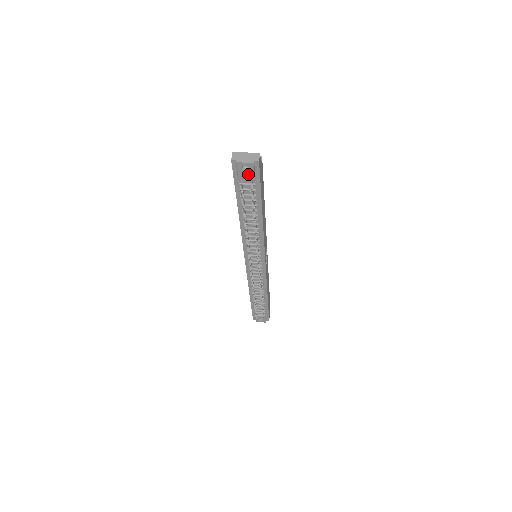
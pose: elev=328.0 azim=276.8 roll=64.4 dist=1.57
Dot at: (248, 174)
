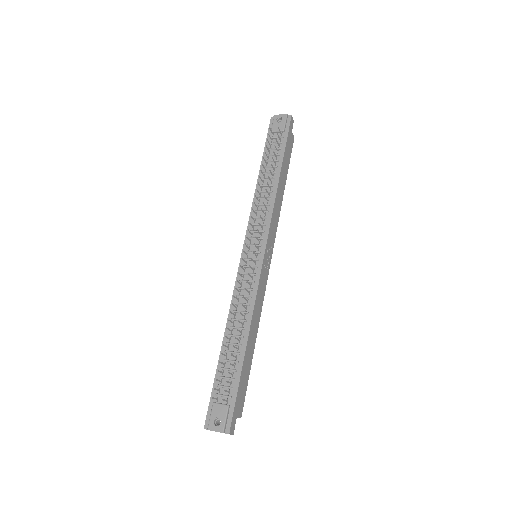
Dot at: (280, 125)
